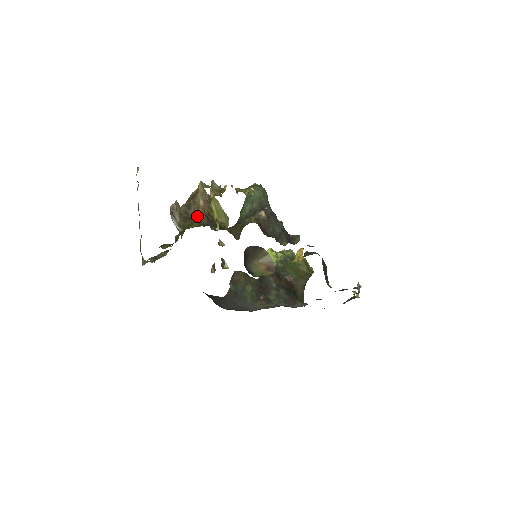
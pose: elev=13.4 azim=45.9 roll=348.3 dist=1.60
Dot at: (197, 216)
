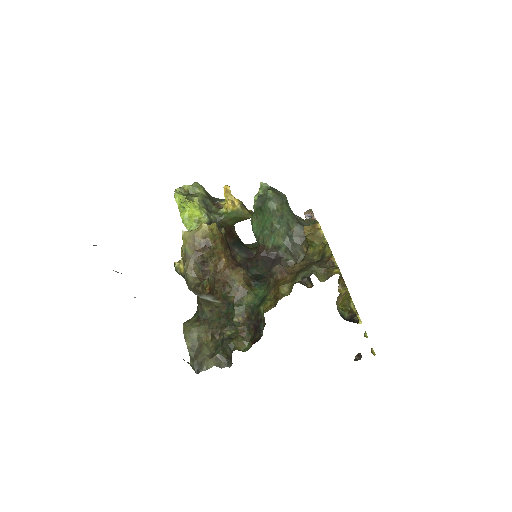
Dot at: (229, 273)
